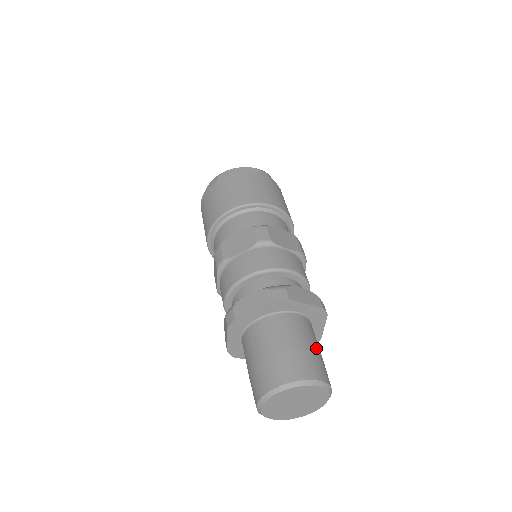
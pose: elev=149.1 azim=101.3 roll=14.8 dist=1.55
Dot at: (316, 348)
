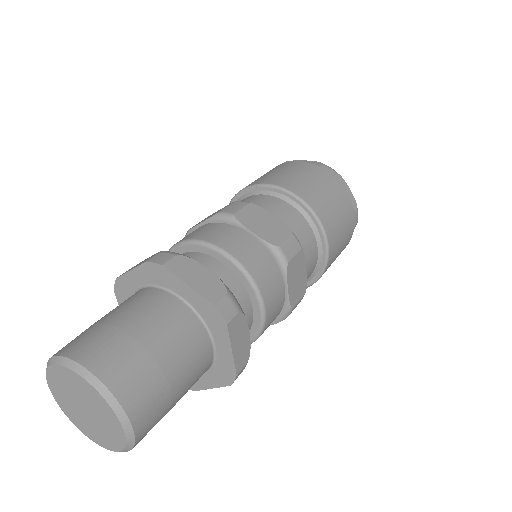
Dot at: (157, 348)
